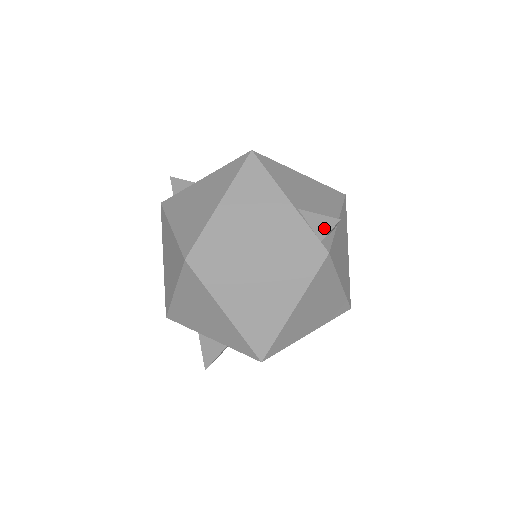
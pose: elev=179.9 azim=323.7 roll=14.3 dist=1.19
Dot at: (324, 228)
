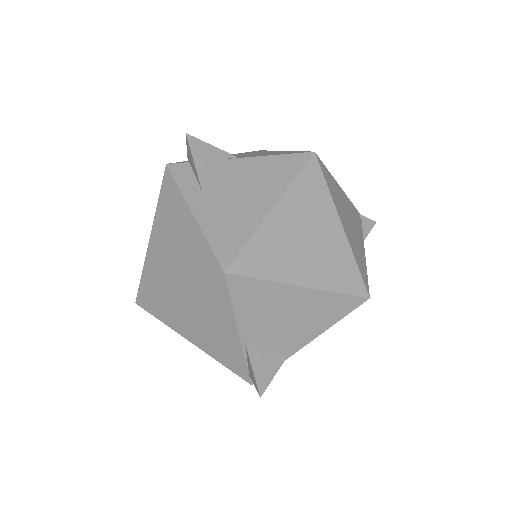
Dot at: (252, 379)
